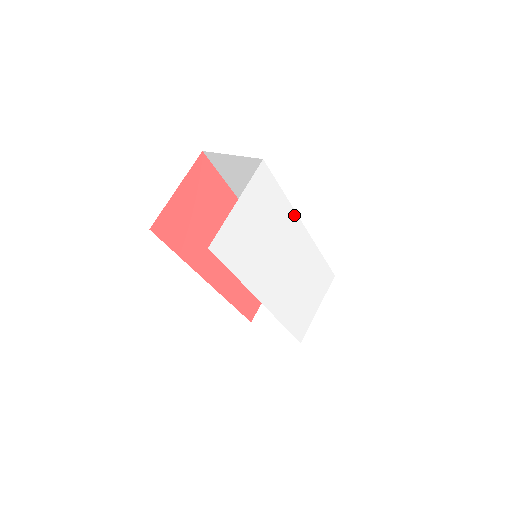
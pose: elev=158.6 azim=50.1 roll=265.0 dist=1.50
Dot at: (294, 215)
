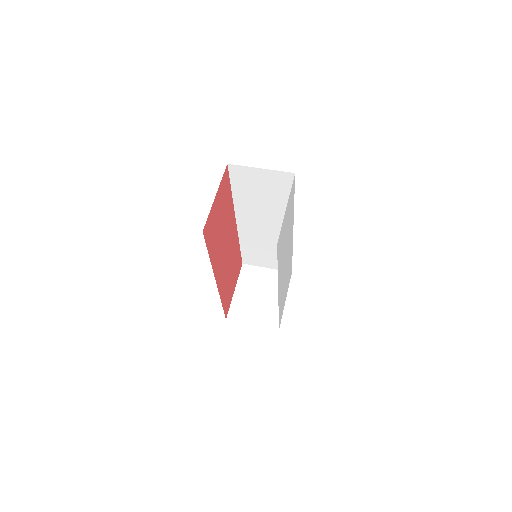
Dot at: (293, 220)
